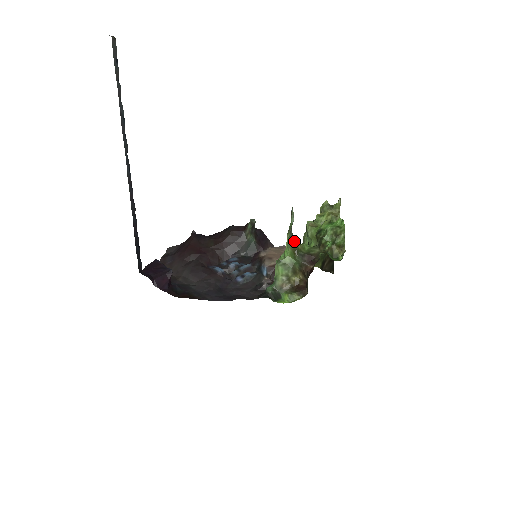
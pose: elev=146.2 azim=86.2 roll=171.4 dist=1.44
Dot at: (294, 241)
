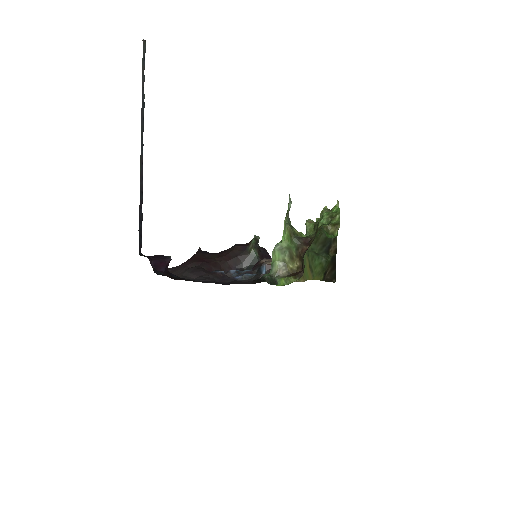
Dot at: (291, 226)
